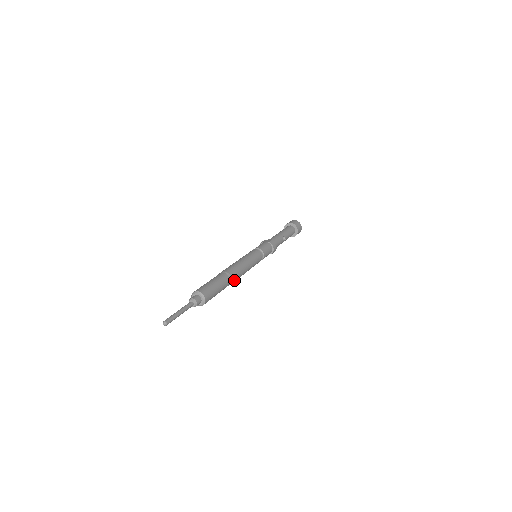
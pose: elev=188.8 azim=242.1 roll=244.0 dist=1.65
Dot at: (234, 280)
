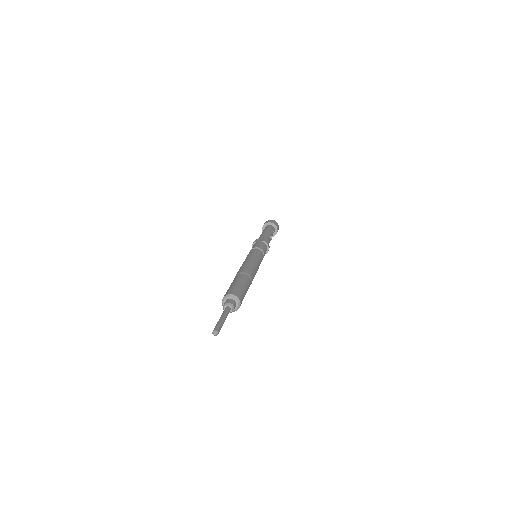
Dot at: occluded
